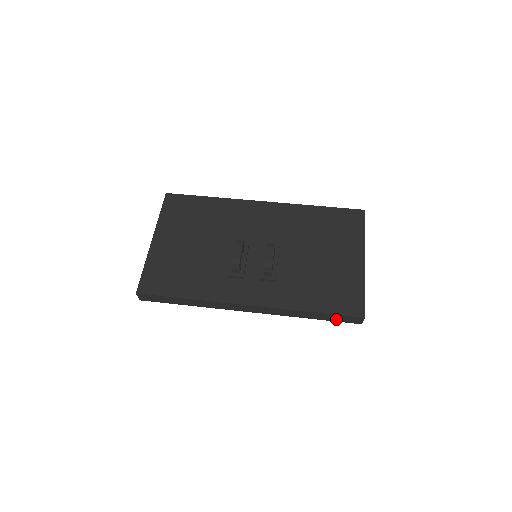
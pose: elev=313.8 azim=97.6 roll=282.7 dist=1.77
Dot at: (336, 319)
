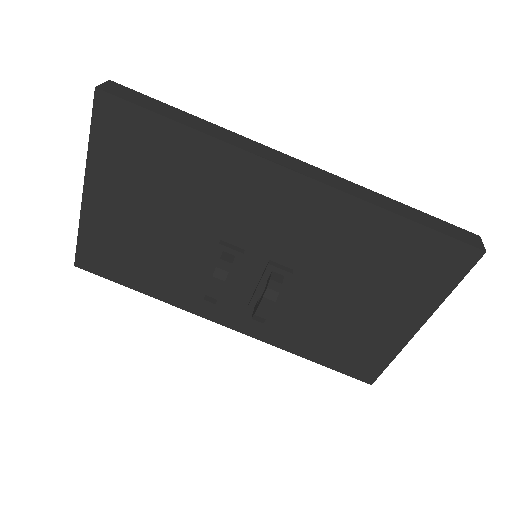
Dot at: occluded
